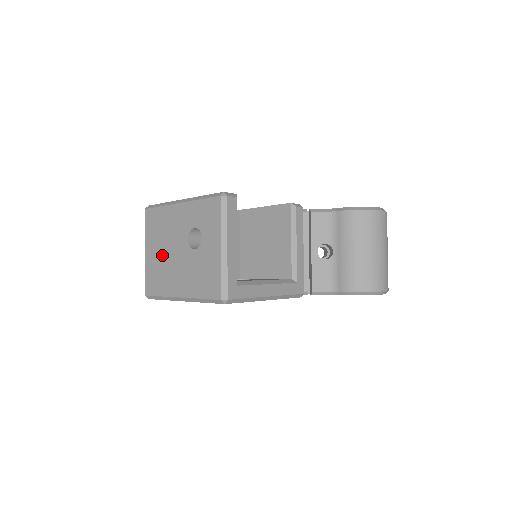
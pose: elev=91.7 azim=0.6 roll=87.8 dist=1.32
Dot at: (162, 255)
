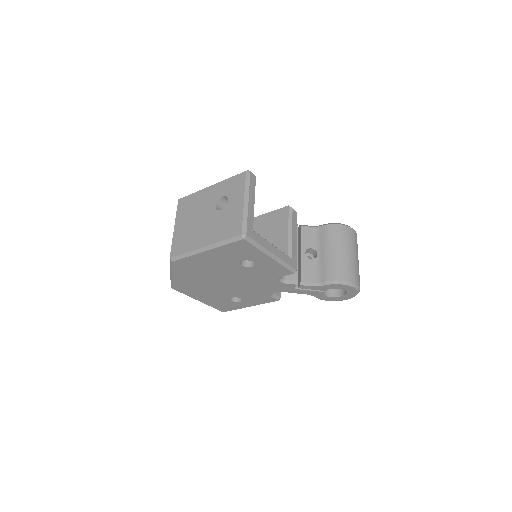
Dot at: (191, 224)
